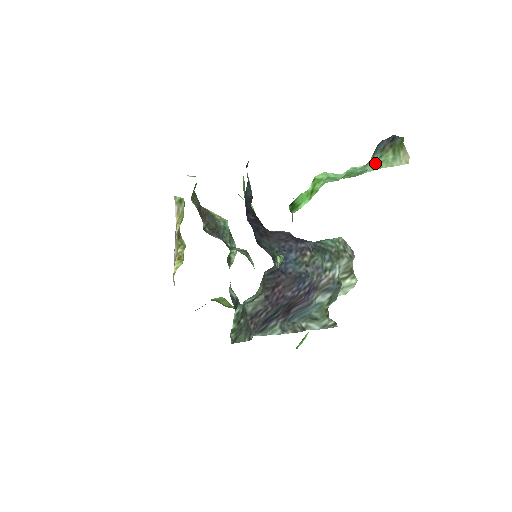
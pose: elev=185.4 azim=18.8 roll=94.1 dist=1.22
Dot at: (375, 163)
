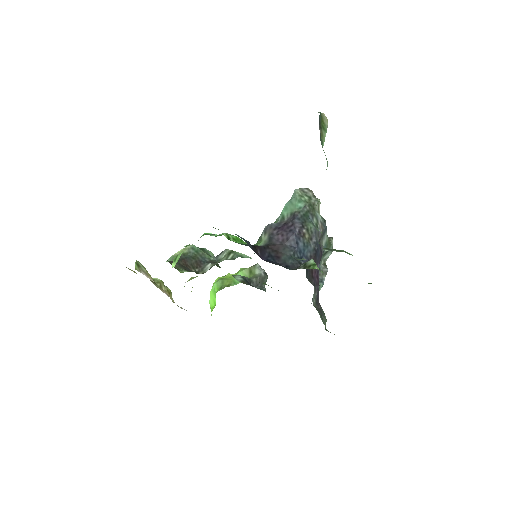
Dot at: occluded
